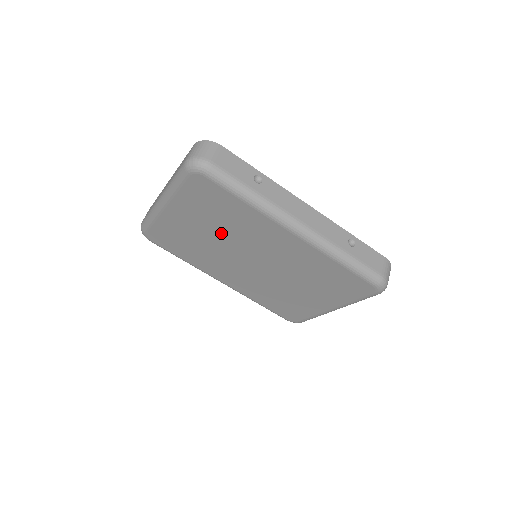
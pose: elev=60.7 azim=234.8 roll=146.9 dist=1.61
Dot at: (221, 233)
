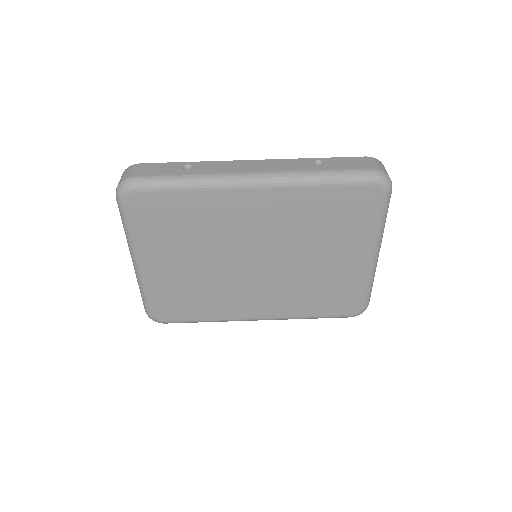
Dot at: (203, 251)
